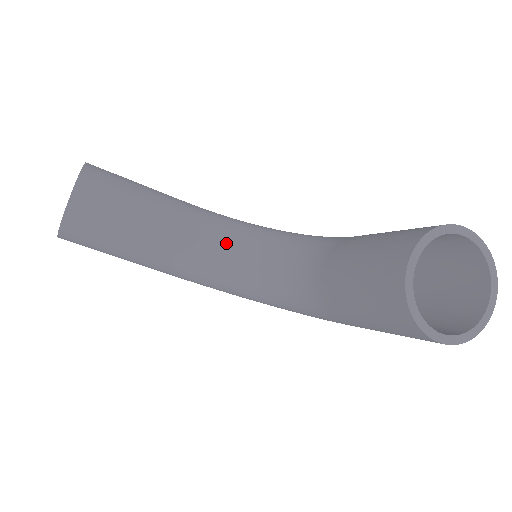
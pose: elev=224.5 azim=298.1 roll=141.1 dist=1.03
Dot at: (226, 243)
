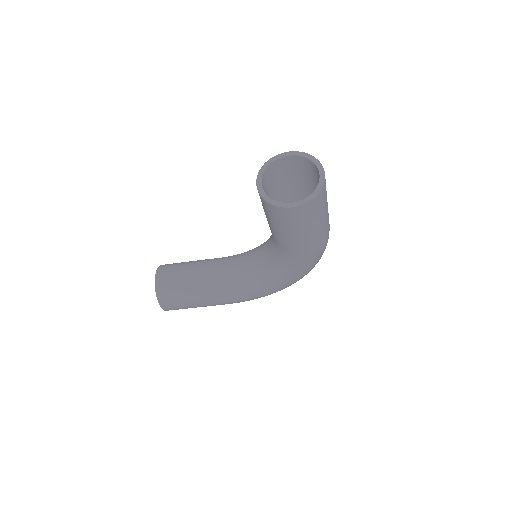
Dot at: (243, 262)
